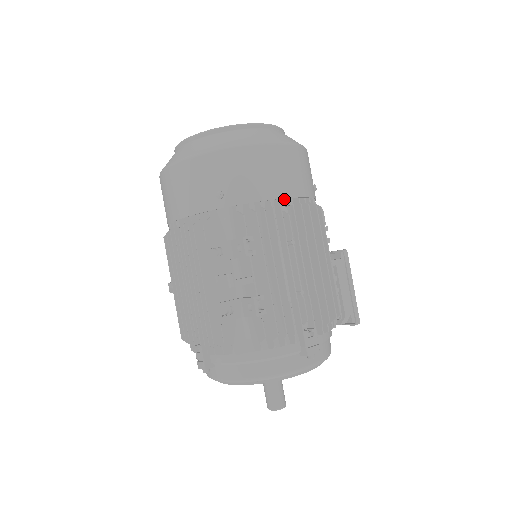
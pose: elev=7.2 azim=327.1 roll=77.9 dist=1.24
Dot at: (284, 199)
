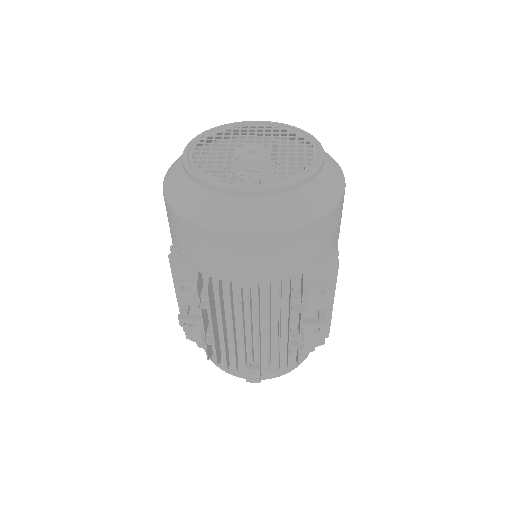
Dot at: occluded
